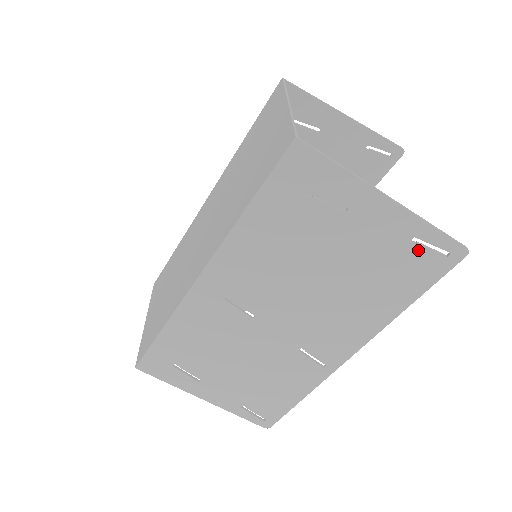
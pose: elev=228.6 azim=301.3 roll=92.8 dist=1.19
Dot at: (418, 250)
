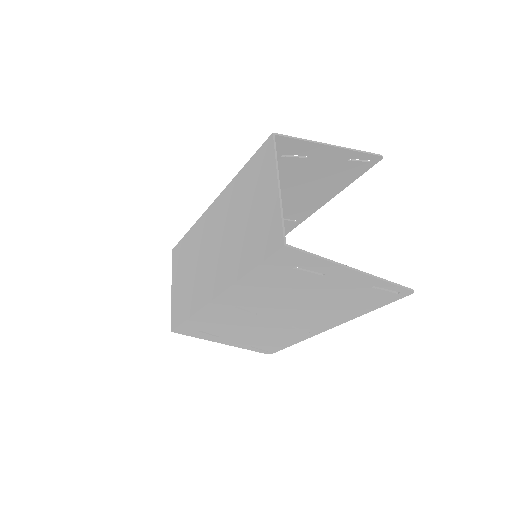
Dot at: (377, 291)
